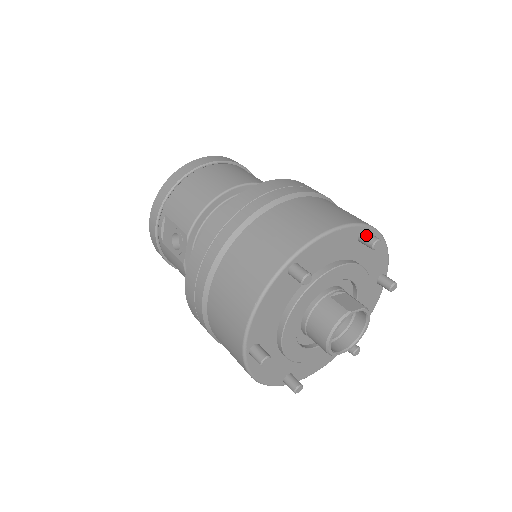
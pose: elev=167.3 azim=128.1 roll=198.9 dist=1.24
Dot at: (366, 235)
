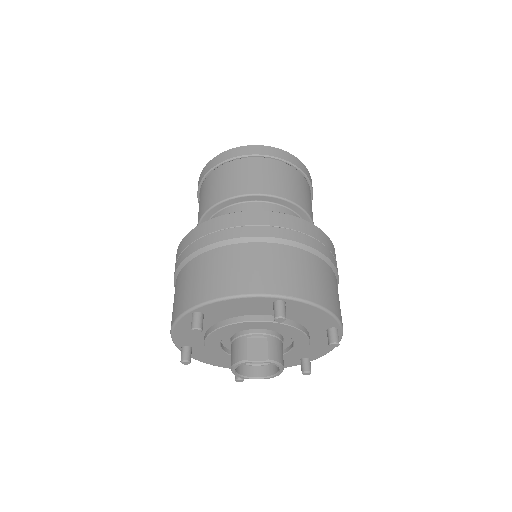
Dot at: (275, 306)
